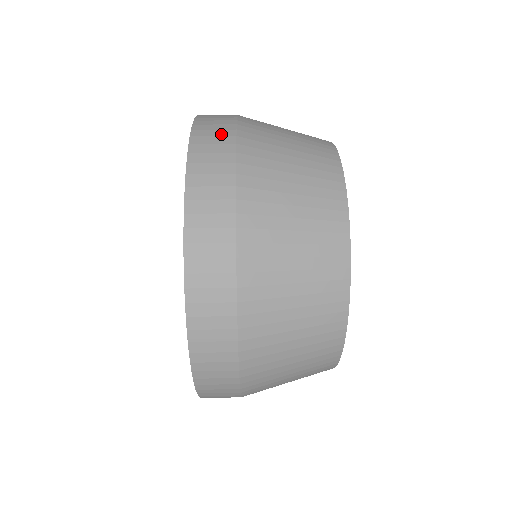
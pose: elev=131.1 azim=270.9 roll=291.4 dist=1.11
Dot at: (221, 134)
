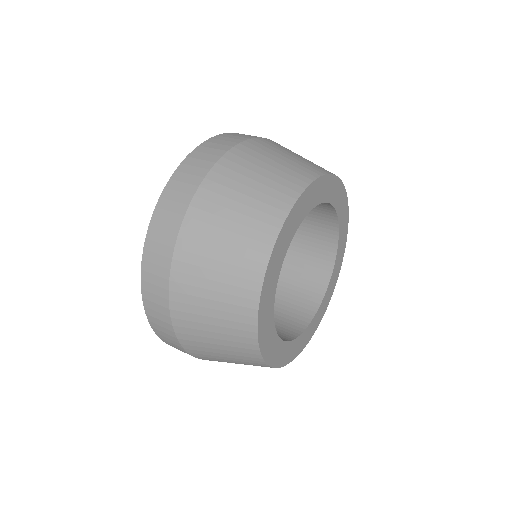
Dot at: (201, 165)
